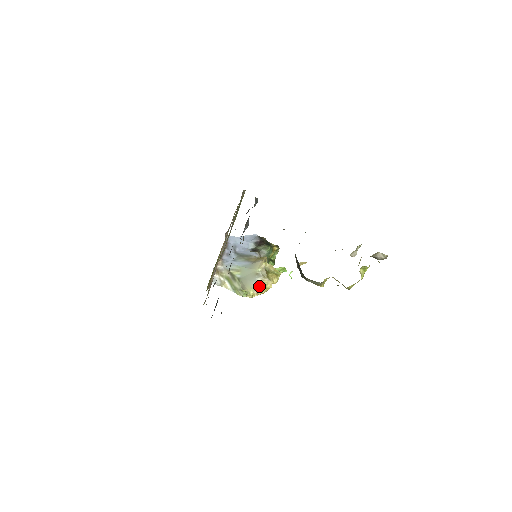
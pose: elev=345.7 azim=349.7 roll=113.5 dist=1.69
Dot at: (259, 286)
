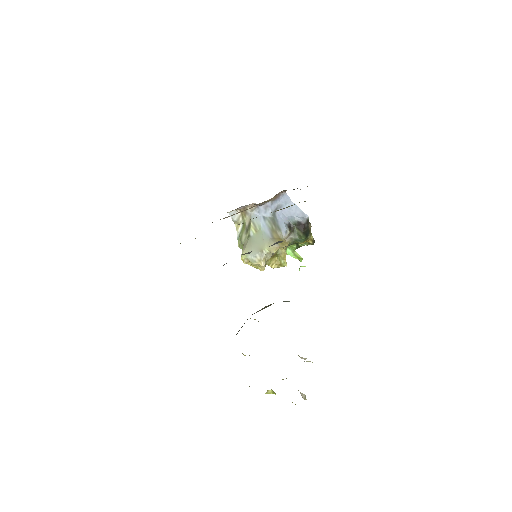
Dot at: (253, 261)
